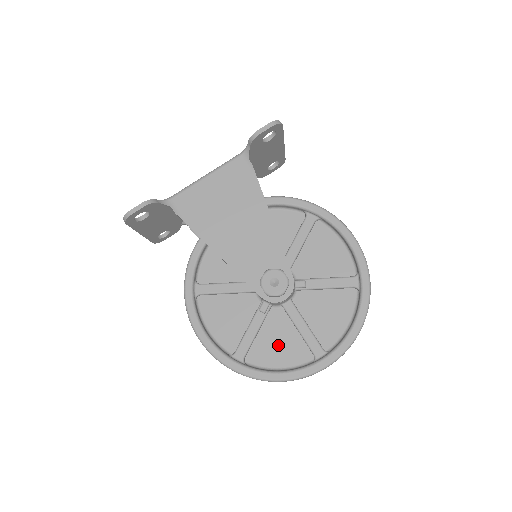
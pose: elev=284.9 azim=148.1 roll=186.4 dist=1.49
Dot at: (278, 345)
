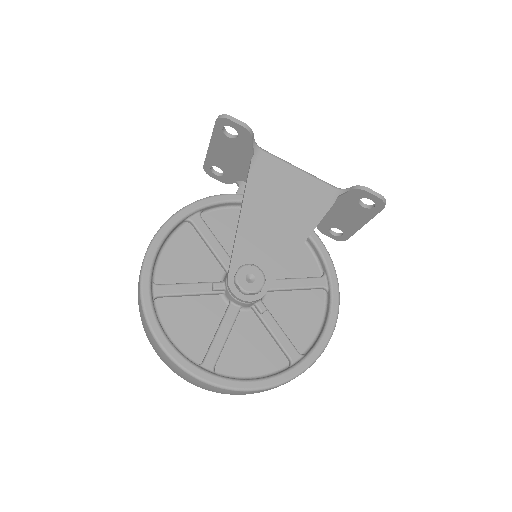
Dot at: (191, 322)
